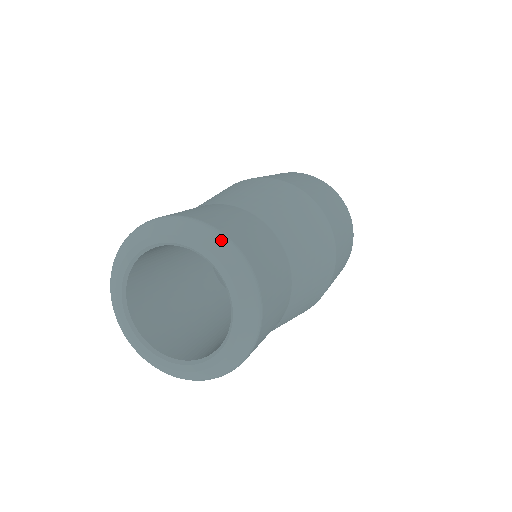
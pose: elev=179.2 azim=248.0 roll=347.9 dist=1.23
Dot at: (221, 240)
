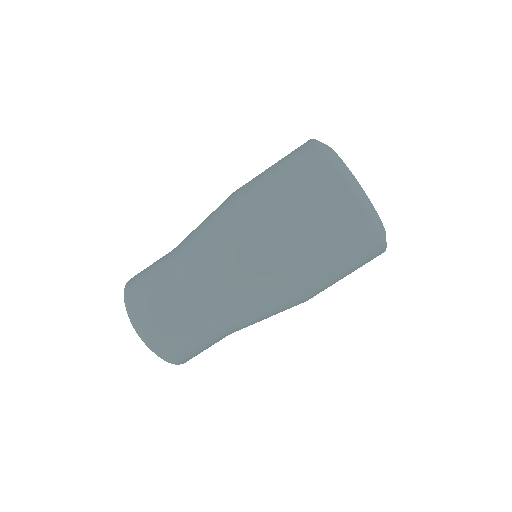
Dot at: (134, 328)
